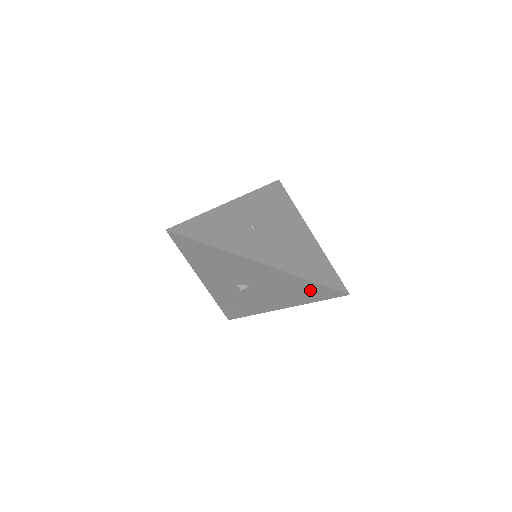
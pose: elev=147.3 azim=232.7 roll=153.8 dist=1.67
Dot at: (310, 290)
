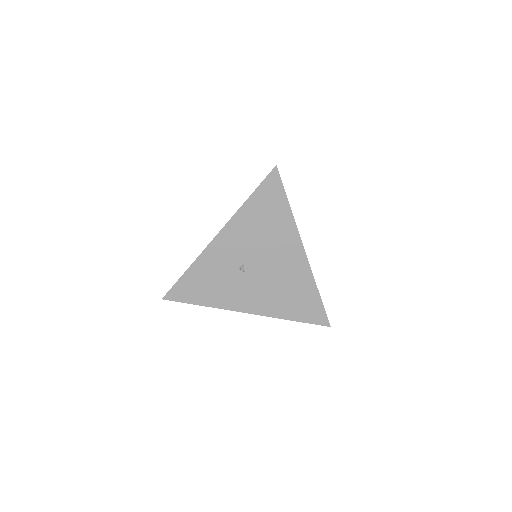
Dot at: occluded
